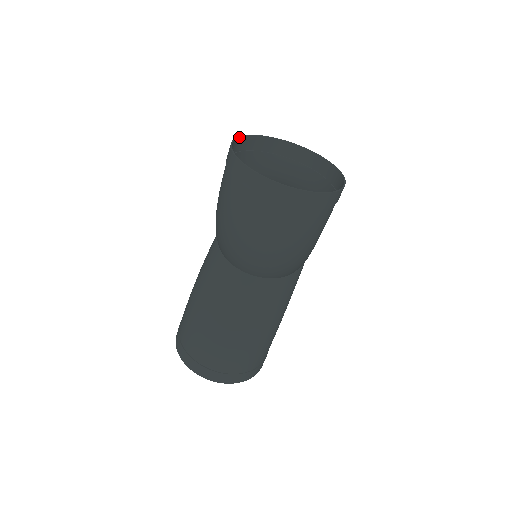
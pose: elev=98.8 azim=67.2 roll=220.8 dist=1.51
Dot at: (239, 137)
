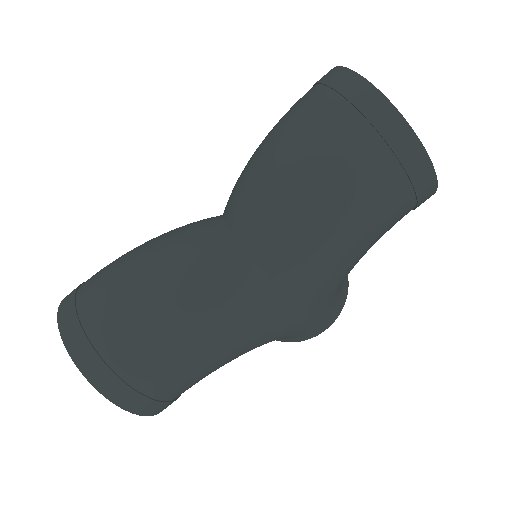
Dot at: occluded
